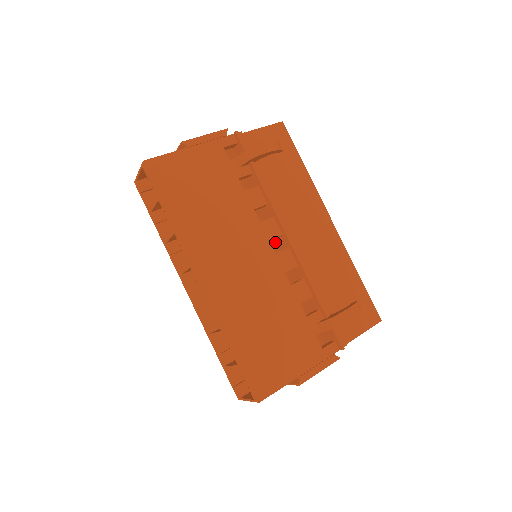
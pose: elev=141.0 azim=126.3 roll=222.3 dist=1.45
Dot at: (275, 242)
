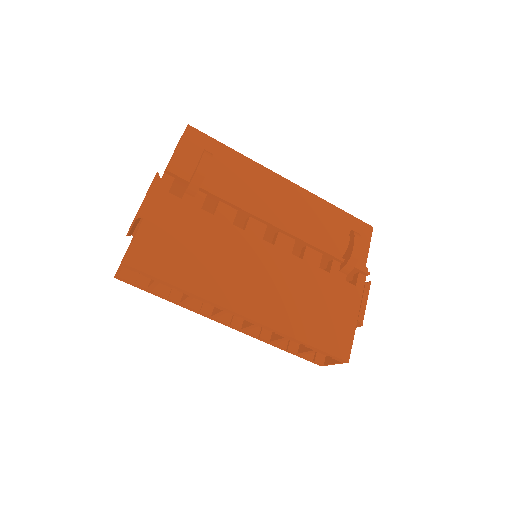
Dot at: occluded
